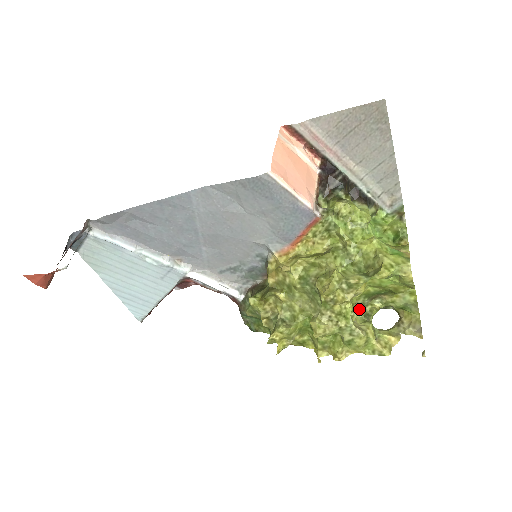
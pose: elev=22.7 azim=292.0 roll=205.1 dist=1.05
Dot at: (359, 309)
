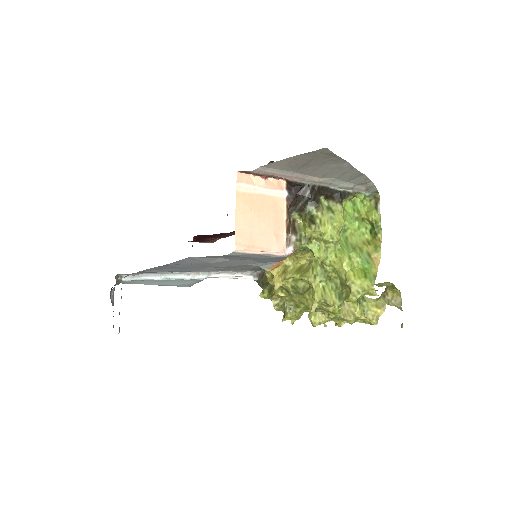
Dot at: occluded
